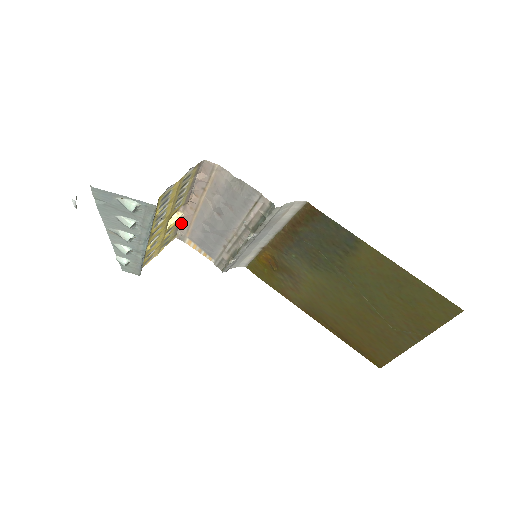
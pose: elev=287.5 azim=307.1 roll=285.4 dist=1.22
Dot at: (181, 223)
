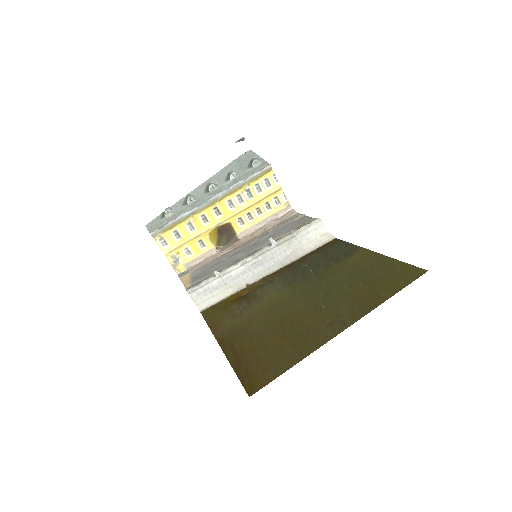
Dot at: (205, 259)
